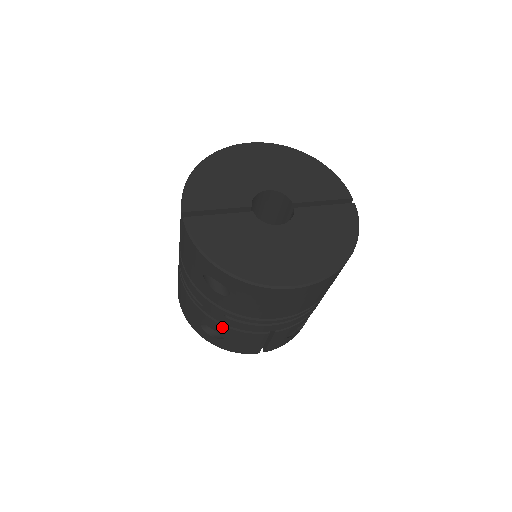
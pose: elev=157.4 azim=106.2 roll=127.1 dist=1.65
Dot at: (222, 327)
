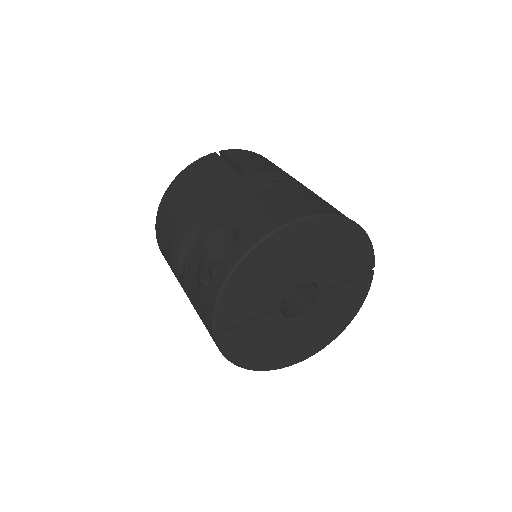
Dot at: occluded
